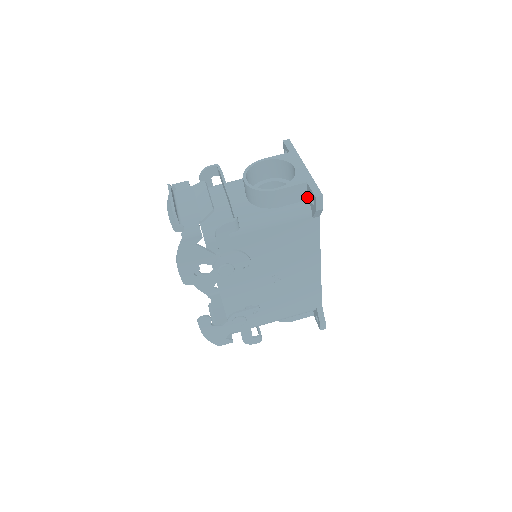
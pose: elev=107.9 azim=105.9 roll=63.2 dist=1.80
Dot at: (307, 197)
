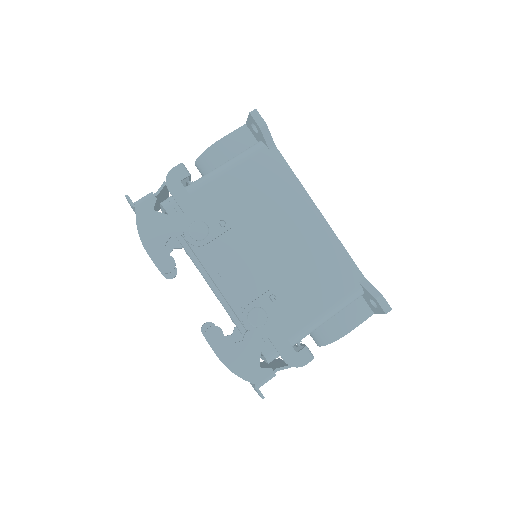
Dot at: (256, 140)
